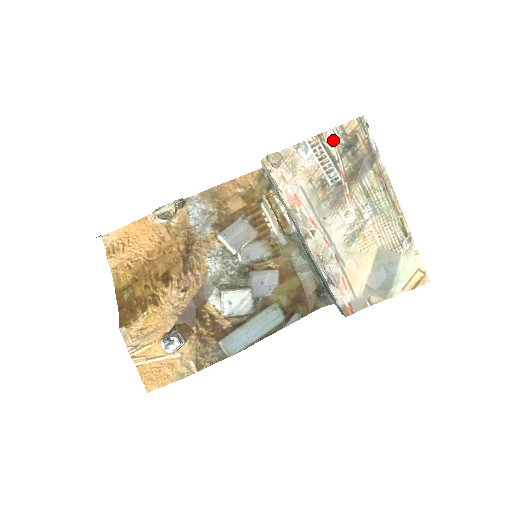
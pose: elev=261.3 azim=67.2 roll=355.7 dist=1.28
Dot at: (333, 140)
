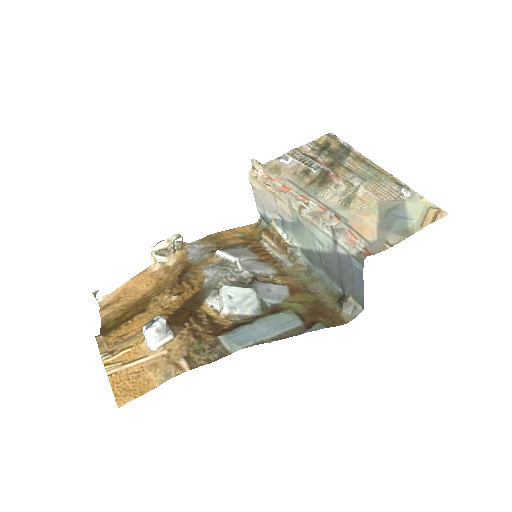
Dot at: (309, 149)
